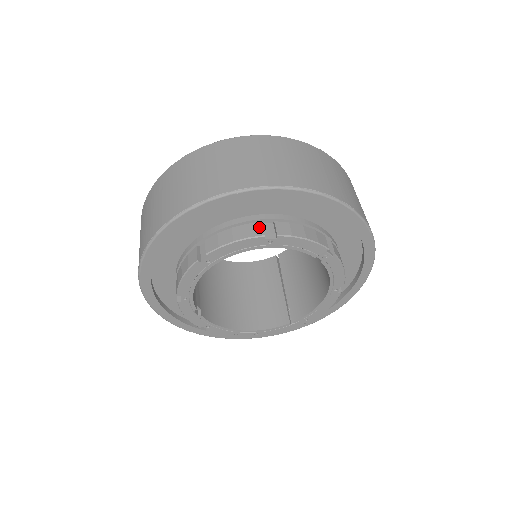
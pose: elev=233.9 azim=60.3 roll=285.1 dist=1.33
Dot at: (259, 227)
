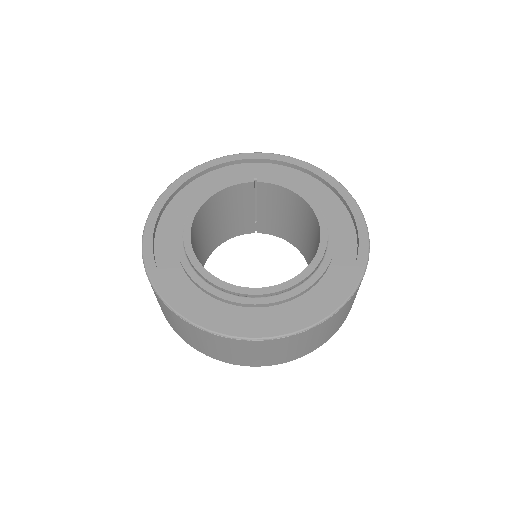
Dot at: occluded
